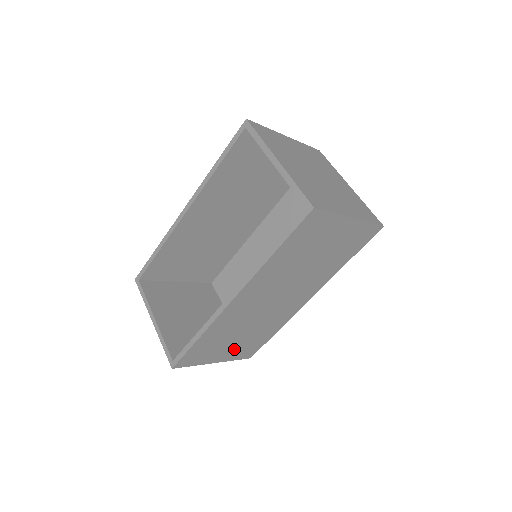
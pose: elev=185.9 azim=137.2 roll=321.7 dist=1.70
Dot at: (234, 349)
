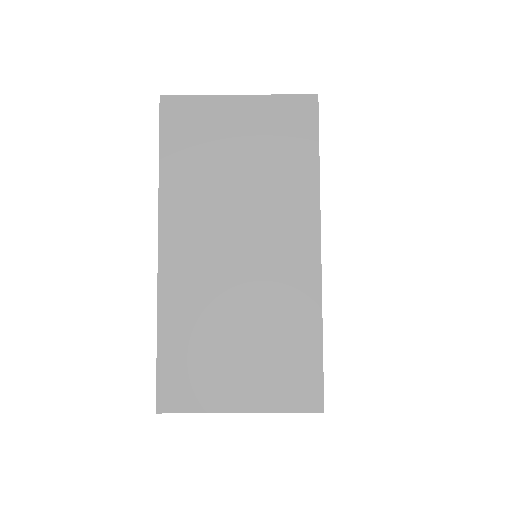
Dot at: (256, 376)
